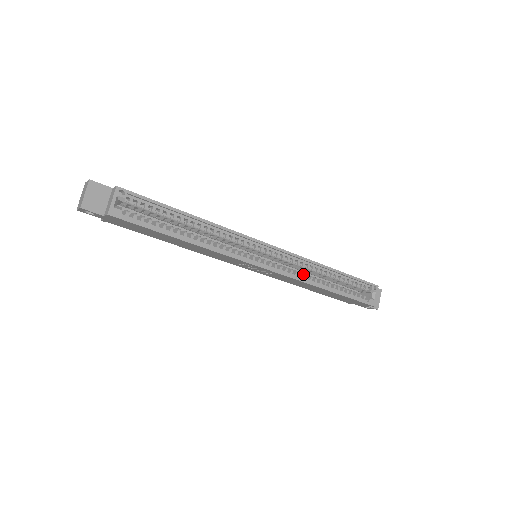
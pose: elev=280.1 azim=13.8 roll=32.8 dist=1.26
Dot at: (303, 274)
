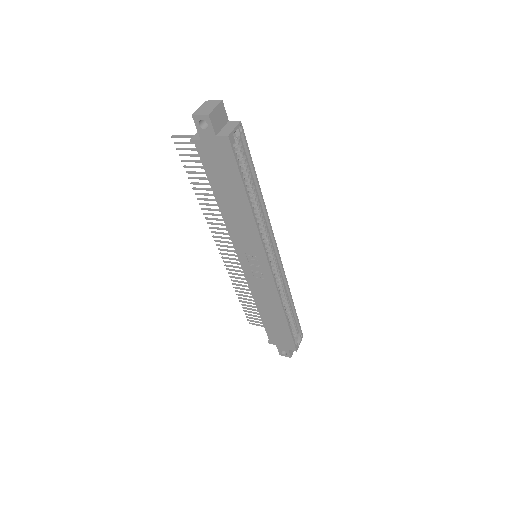
Dot at: occluded
